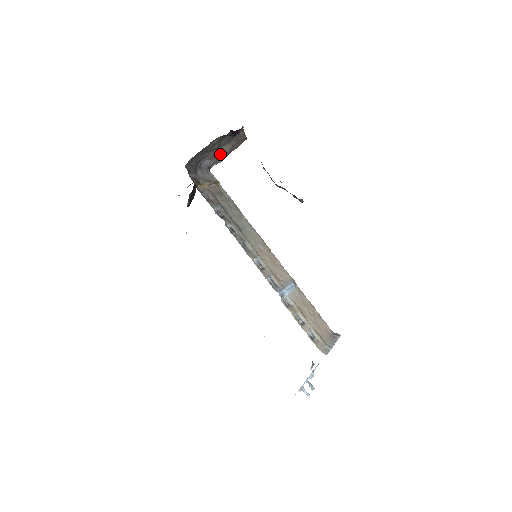
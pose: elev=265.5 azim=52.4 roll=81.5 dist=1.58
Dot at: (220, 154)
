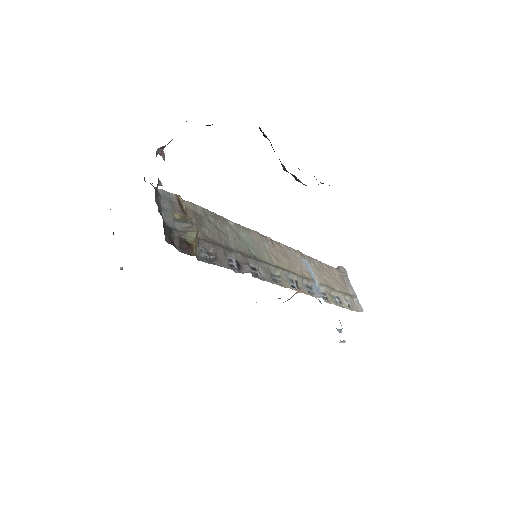
Dot at: (160, 148)
